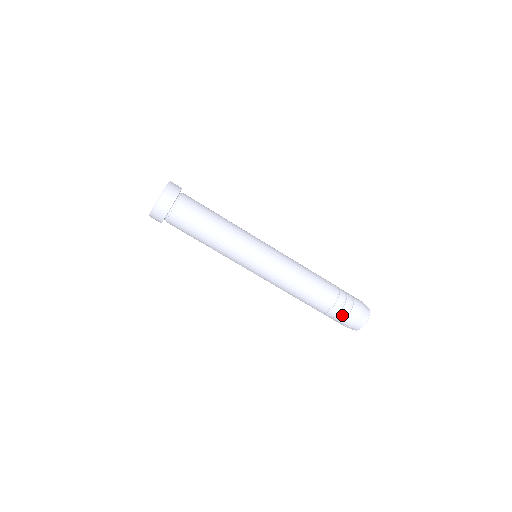
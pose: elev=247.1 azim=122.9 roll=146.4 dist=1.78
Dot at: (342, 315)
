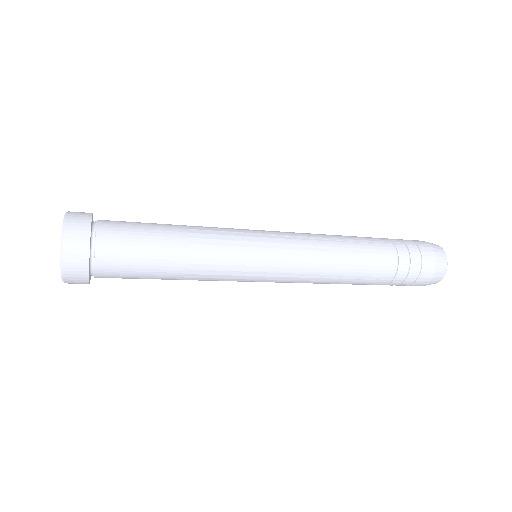
Dot at: (410, 280)
